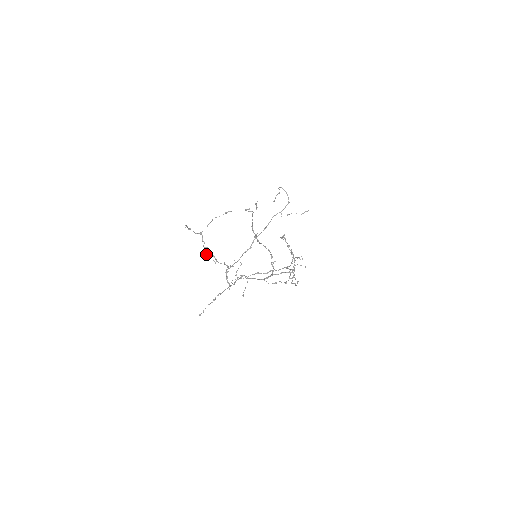
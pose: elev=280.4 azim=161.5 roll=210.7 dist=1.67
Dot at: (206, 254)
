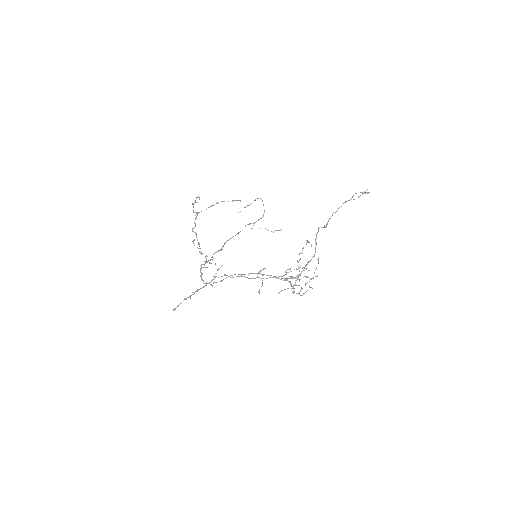
Dot at: occluded
